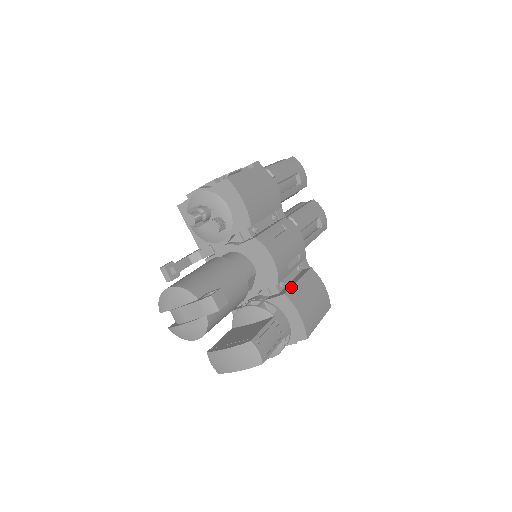
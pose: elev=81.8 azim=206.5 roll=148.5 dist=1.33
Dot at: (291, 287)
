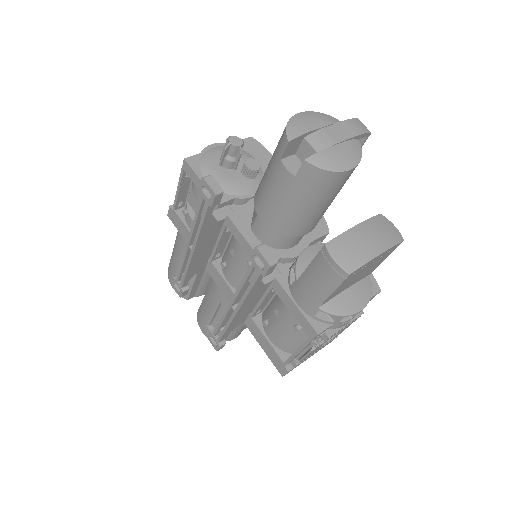
Dot at: occluded
